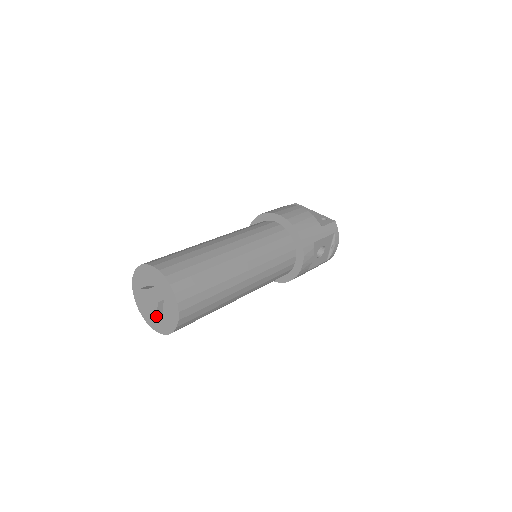
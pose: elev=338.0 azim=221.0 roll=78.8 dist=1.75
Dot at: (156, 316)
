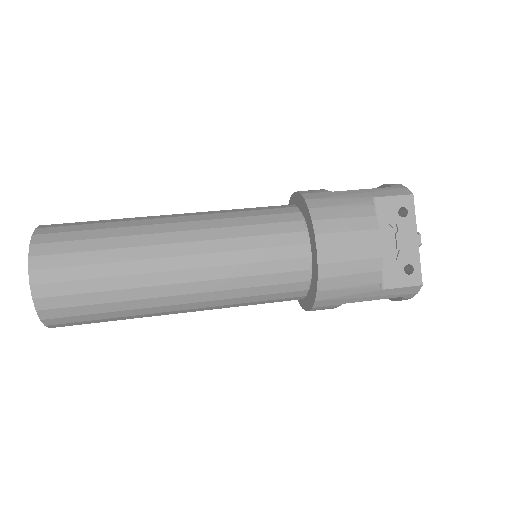
Dot at: occluded
